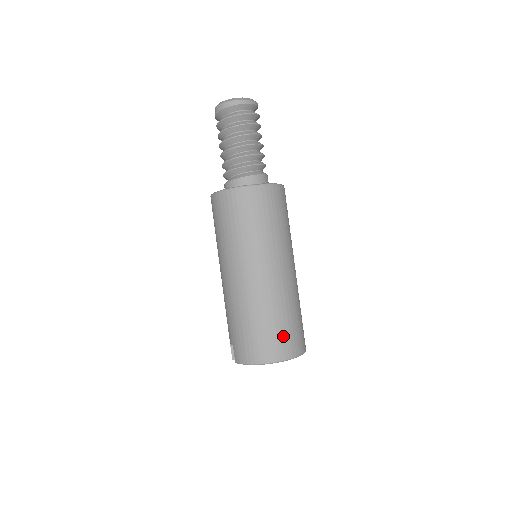
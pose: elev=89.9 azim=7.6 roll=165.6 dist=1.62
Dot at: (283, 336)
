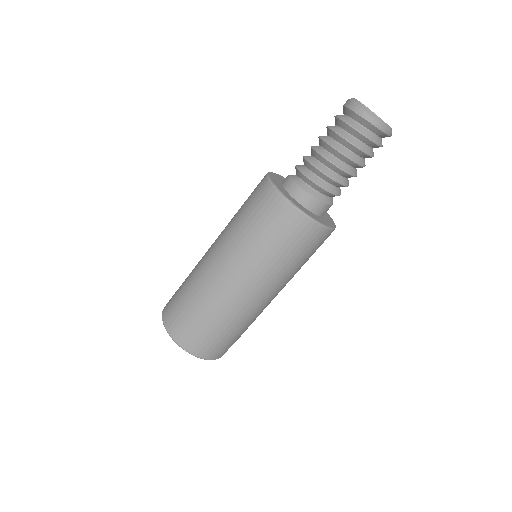
Dot at: (198, 333)
